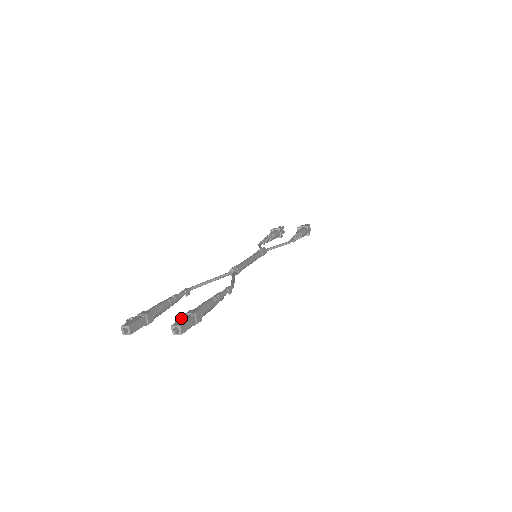
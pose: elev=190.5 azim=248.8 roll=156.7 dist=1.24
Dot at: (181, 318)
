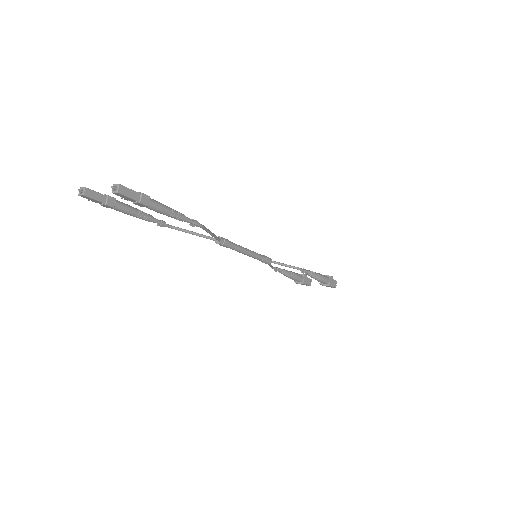
Dot at: (128, 190)
